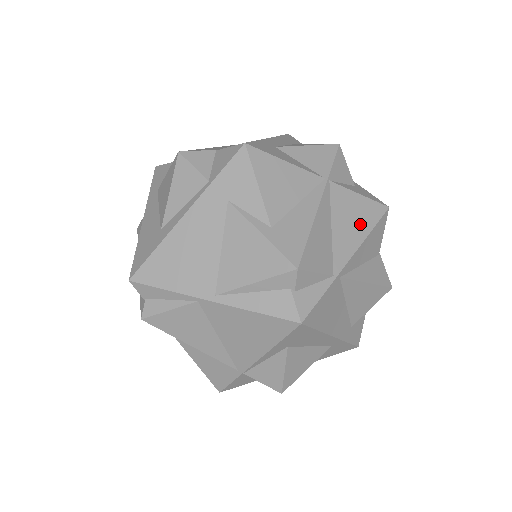
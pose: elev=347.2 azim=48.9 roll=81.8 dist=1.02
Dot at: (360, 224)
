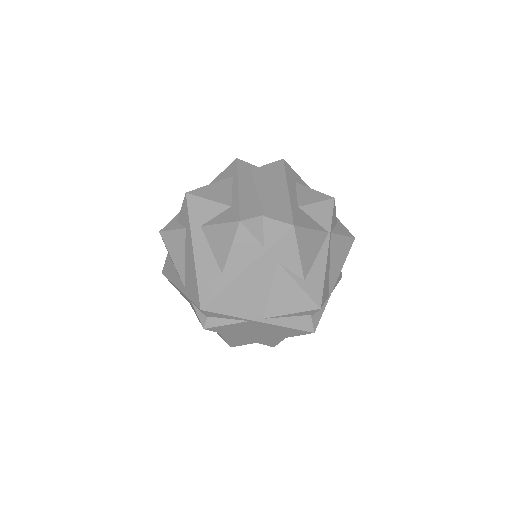
Dot at: (342, 257)
